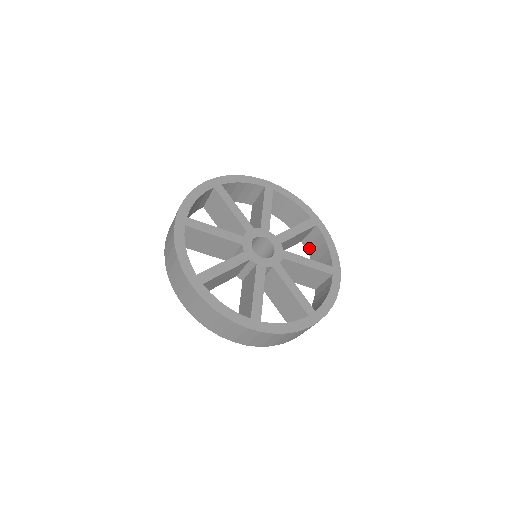
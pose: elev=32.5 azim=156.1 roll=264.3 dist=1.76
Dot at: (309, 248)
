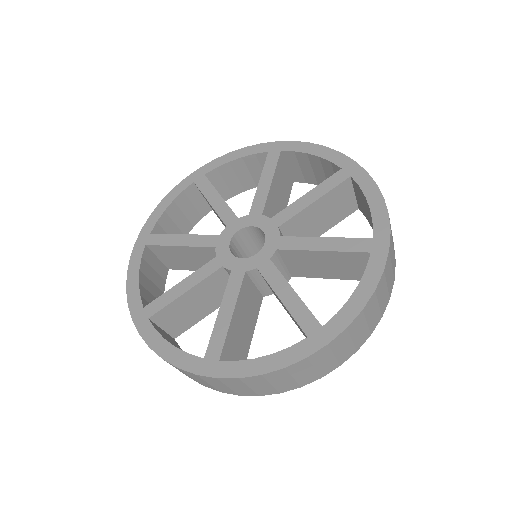
Dot at: (366, 215)
